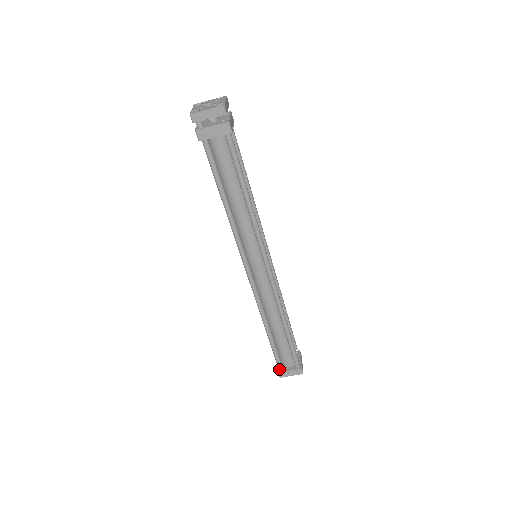
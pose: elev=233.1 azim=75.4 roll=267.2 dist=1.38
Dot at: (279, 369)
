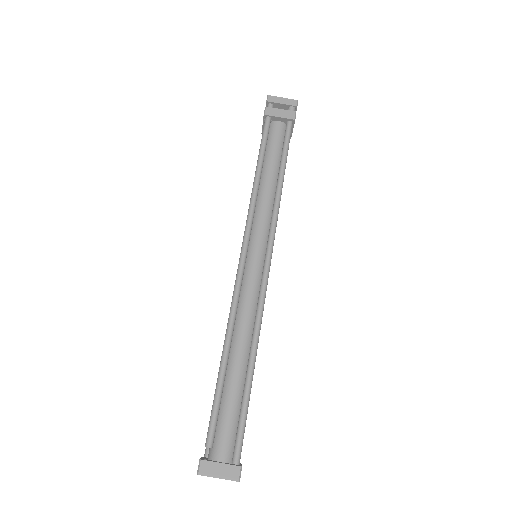
Dot at: (203, 459)
